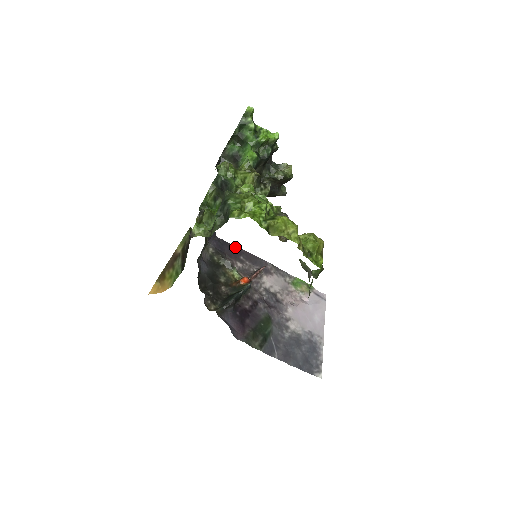
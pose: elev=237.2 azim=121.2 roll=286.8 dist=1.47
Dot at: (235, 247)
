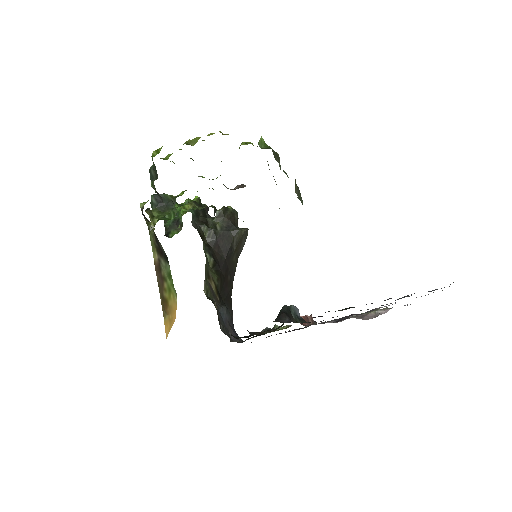
Dot at: occluded
